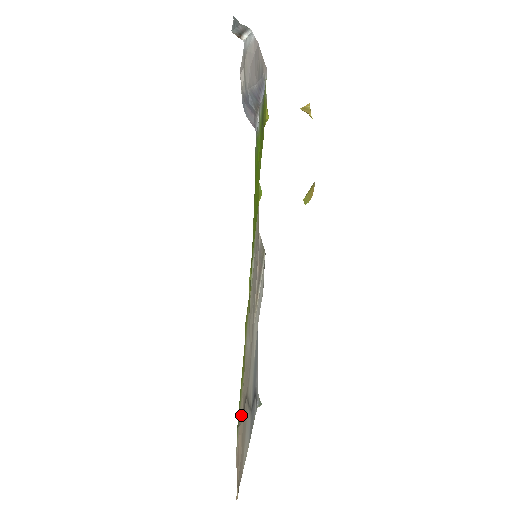
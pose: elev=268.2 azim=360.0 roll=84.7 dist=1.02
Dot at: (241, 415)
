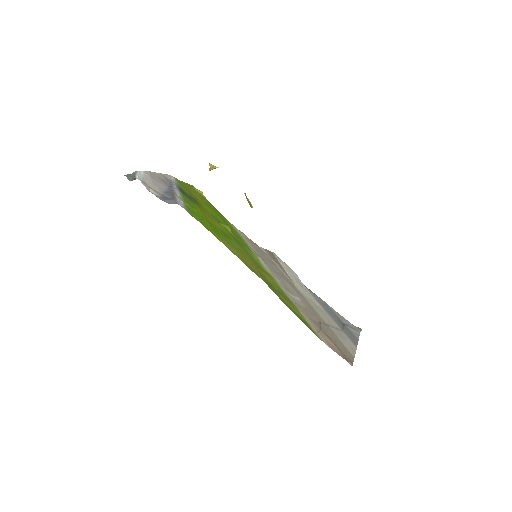
Dot at: (316, 329)
